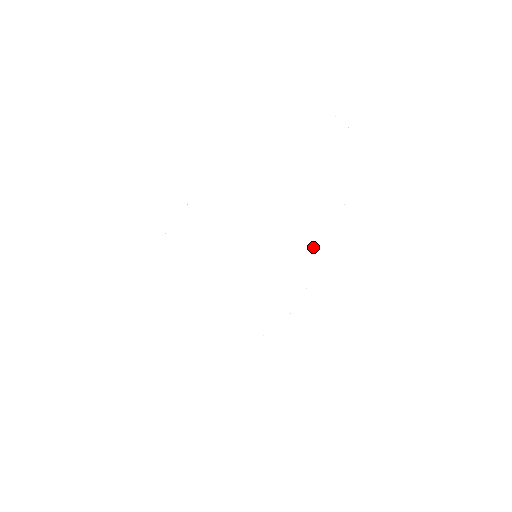
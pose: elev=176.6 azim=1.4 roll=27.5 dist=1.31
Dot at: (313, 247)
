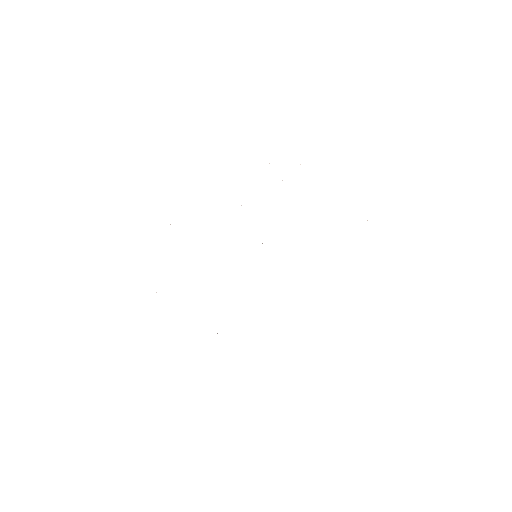
Dot at: occluded
